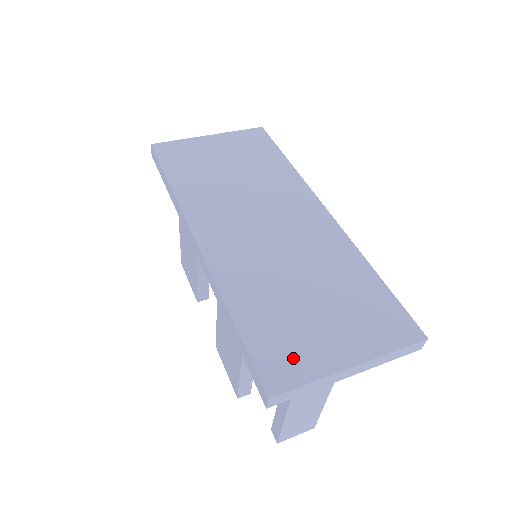
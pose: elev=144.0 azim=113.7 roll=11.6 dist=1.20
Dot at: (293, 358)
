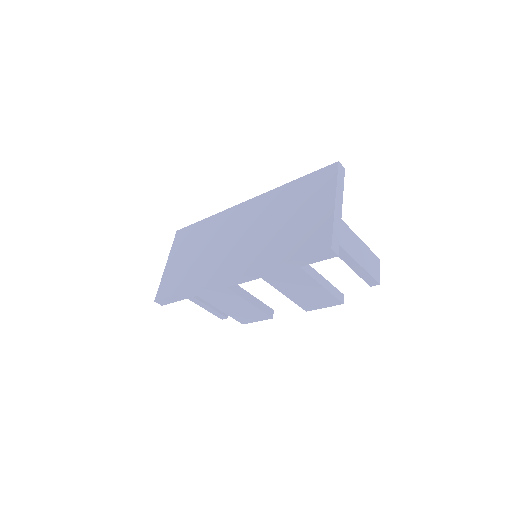
Dot at: (317, 233)
